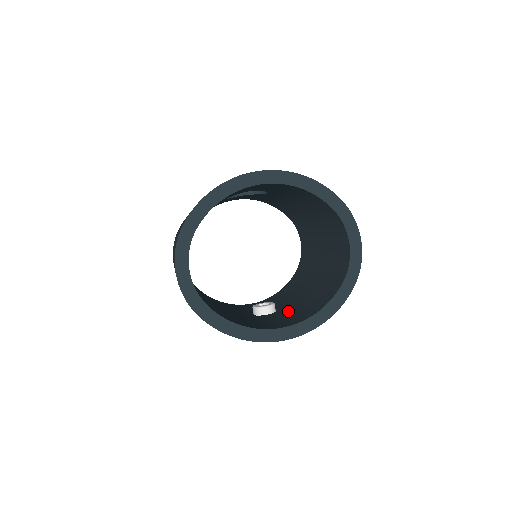
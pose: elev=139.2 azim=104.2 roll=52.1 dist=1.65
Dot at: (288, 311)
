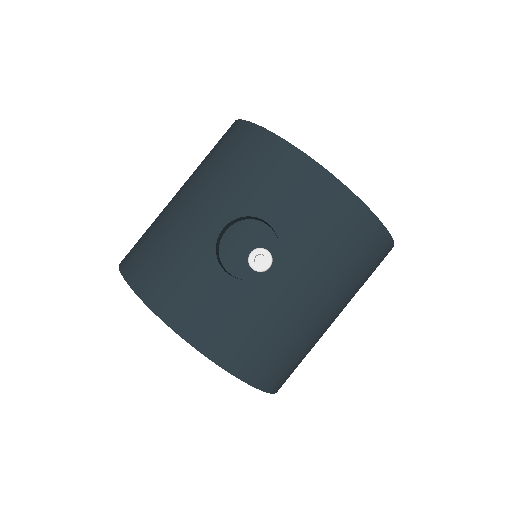
Dot at: occluded
